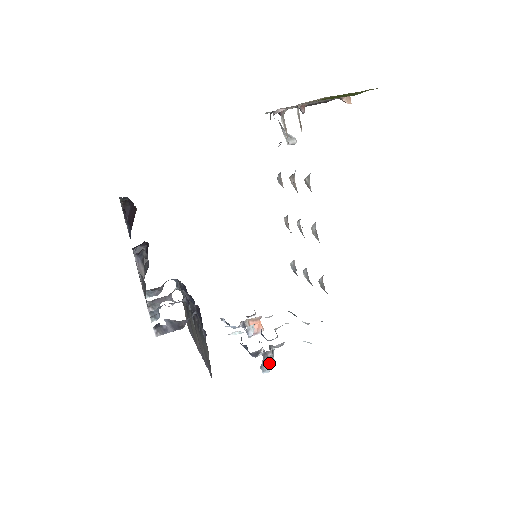
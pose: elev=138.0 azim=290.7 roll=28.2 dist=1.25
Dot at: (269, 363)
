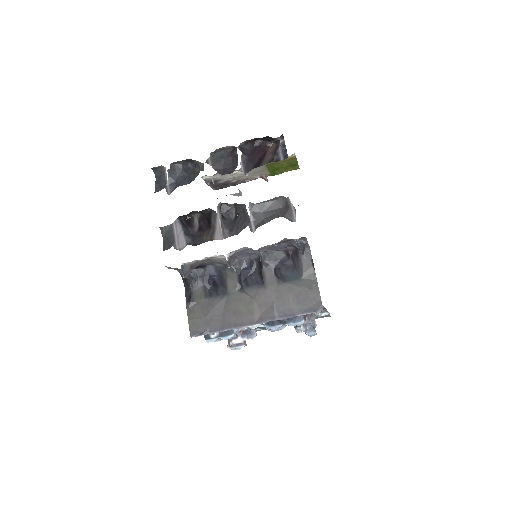
Dot at: (314, 326)
